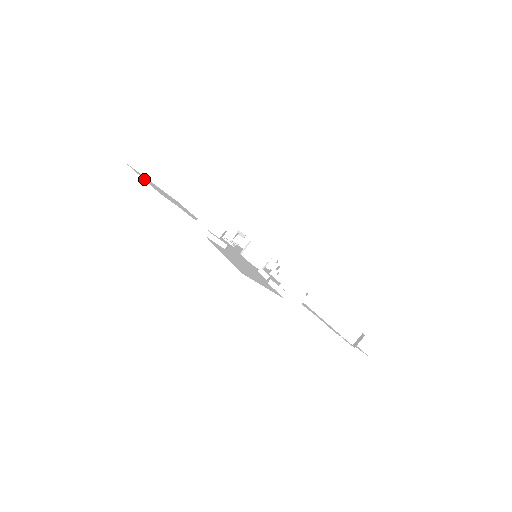
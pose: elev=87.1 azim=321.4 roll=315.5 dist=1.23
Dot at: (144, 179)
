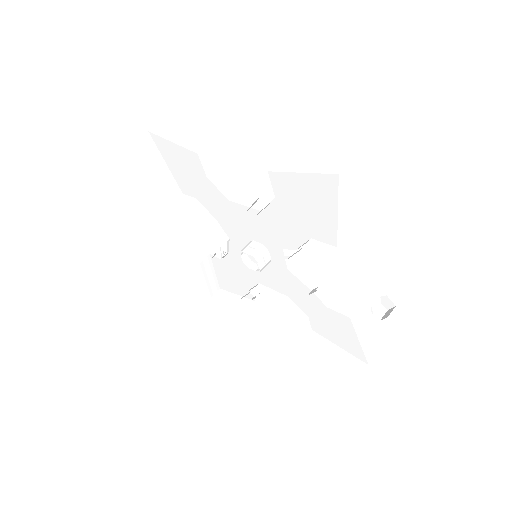
Dot at: occluded
